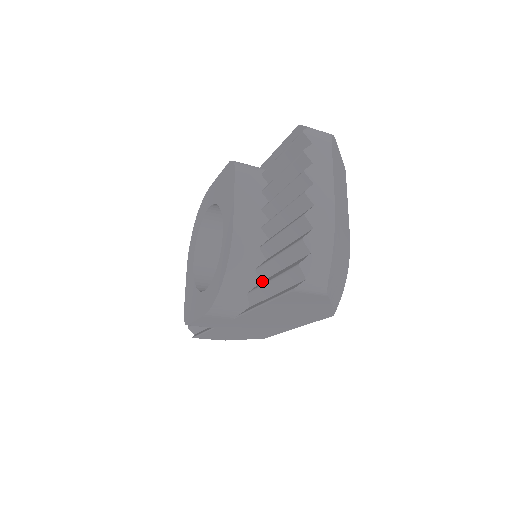
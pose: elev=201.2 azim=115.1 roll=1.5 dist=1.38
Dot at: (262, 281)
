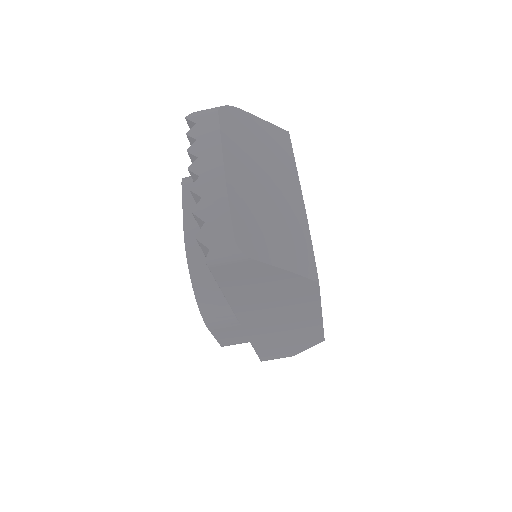
Dot at: occluded
